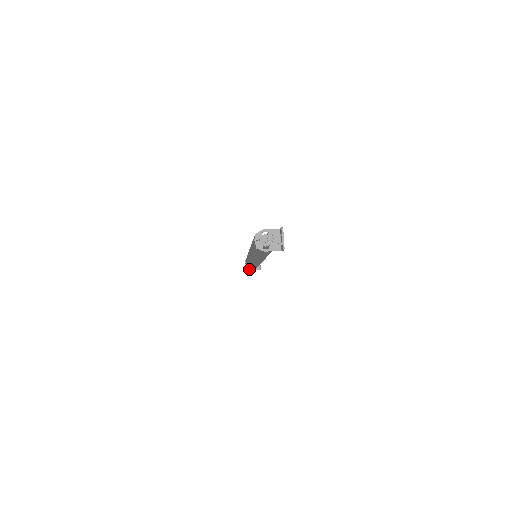
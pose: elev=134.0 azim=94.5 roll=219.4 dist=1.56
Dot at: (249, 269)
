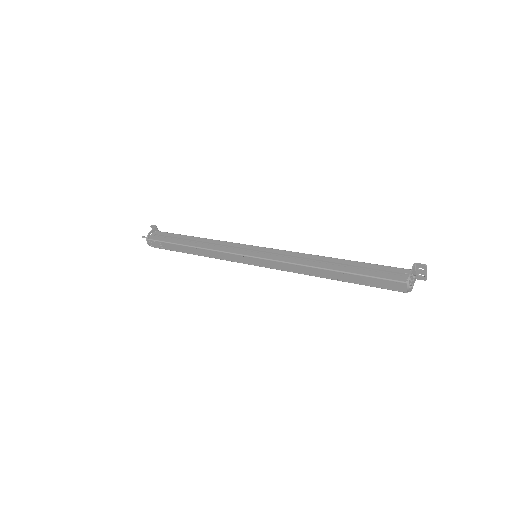
Dot at: occluded
